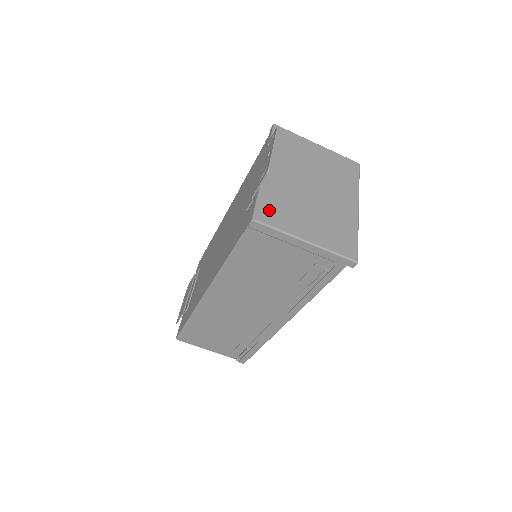
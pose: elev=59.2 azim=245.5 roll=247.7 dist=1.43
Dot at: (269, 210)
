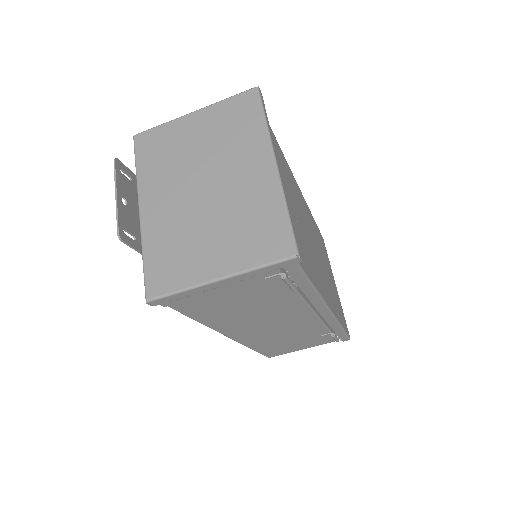
Dot at: (160, 272)
